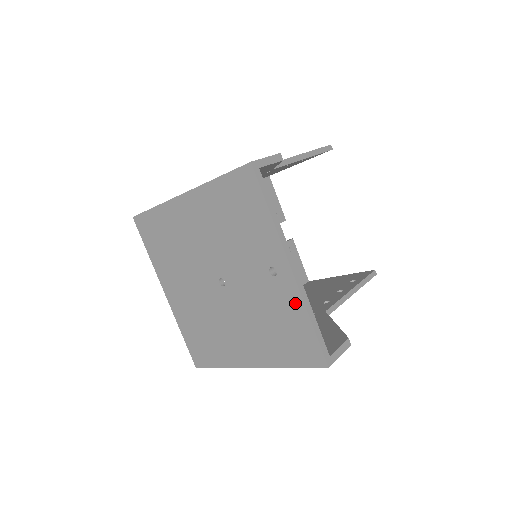
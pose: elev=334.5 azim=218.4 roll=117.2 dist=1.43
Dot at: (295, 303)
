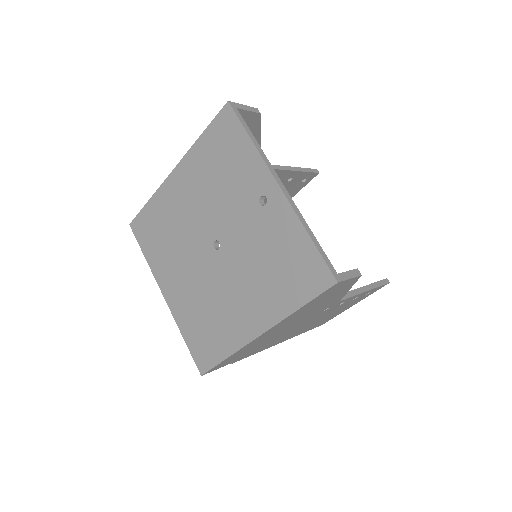
Dot at: (290, 223)
